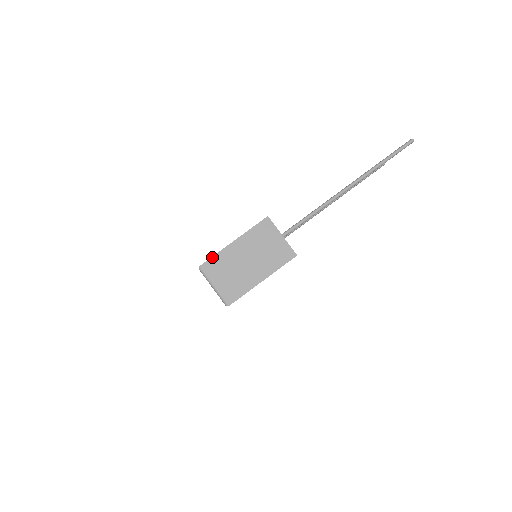
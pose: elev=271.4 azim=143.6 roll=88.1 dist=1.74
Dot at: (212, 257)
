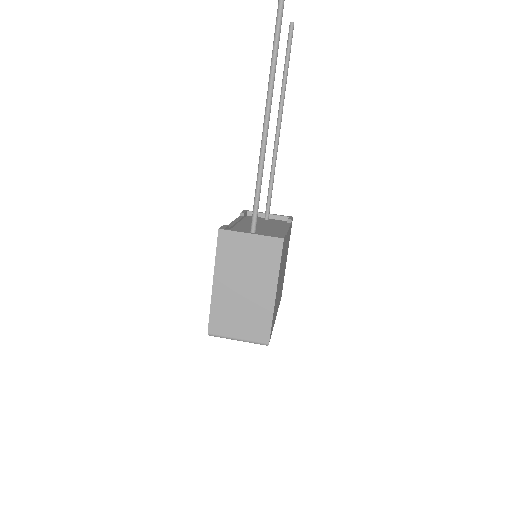
Dot at: (210, 316)
